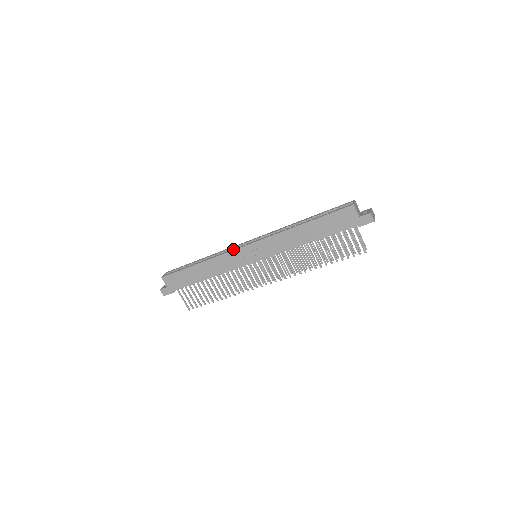
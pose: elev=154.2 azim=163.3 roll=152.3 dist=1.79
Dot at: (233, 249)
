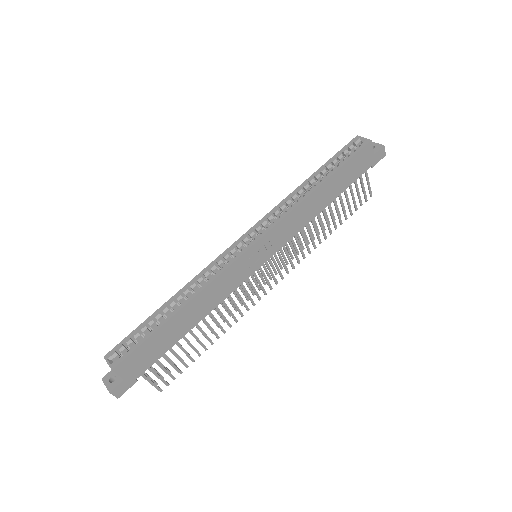
Dot at: (232, 260)
